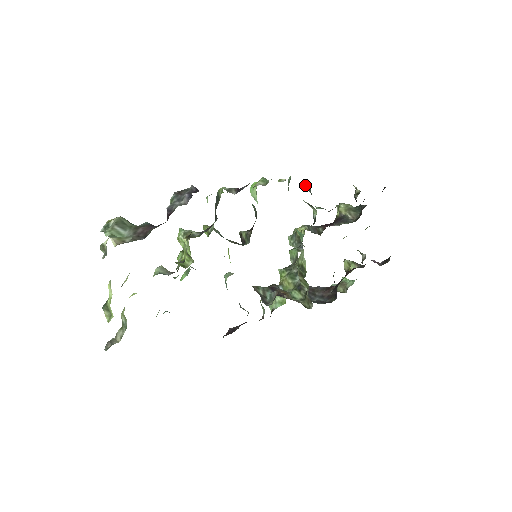
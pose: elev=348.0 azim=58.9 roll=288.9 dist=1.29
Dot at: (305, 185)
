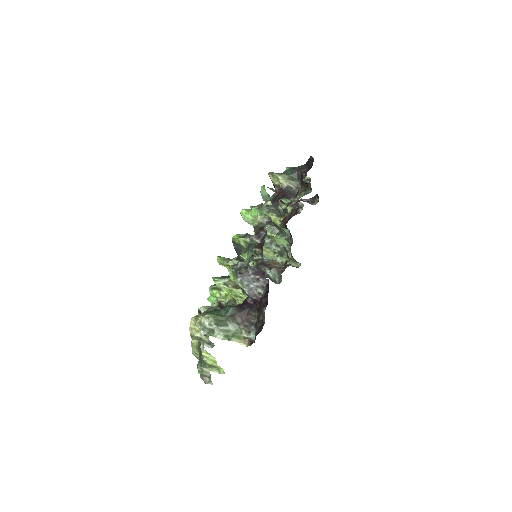
Dot at: (270, 189)
